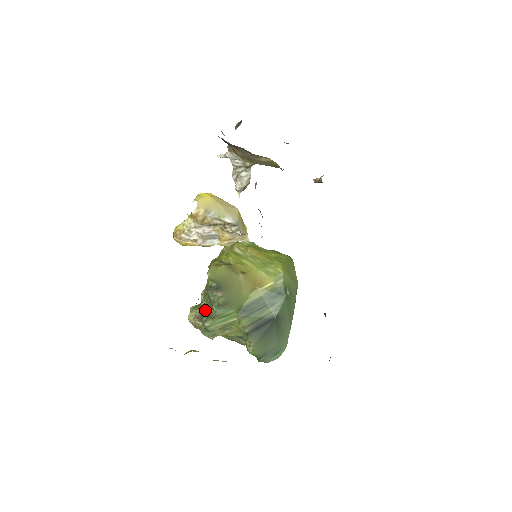
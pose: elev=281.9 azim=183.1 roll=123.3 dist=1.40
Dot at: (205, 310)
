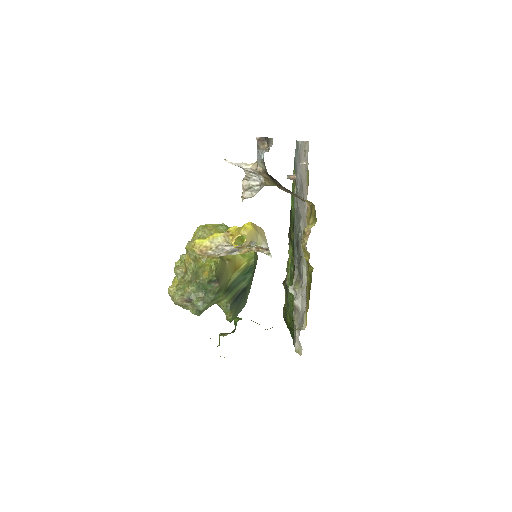
Dot at: (194, 294)
